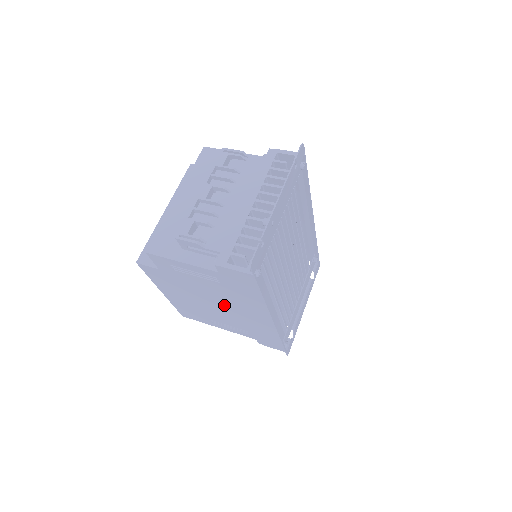
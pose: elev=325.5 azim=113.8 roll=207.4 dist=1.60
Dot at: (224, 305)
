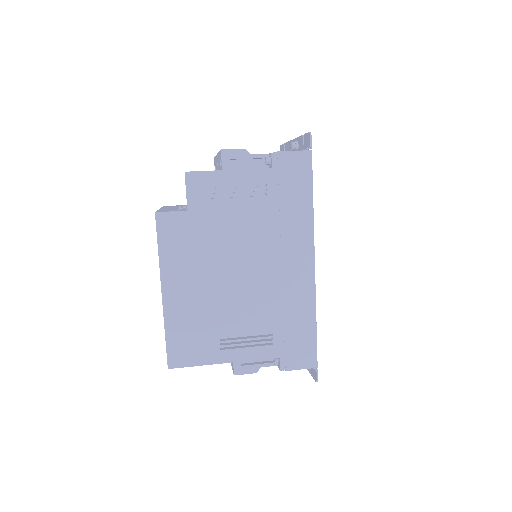
Dot at: (256, 263)
